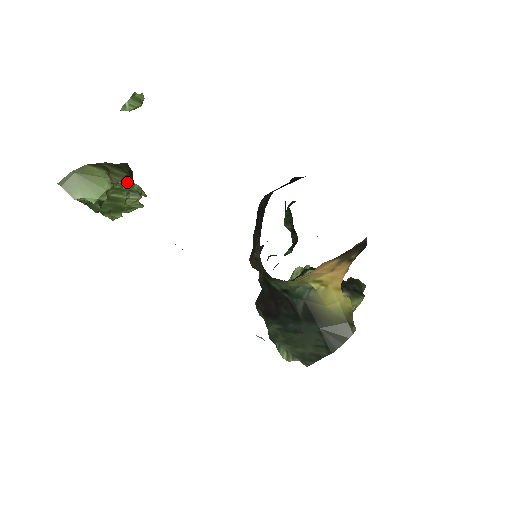
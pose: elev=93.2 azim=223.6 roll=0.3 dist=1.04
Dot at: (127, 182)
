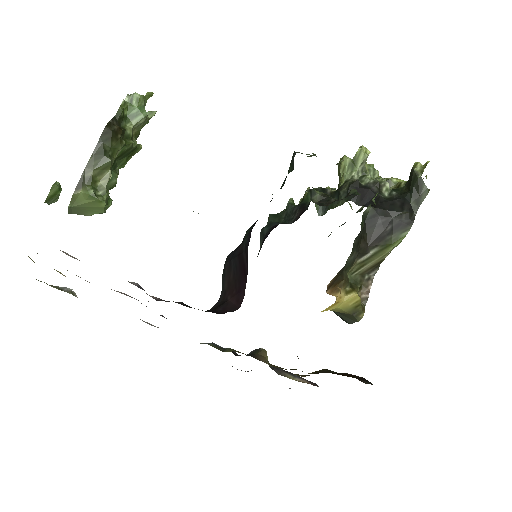
Dot at: (118, 151)
